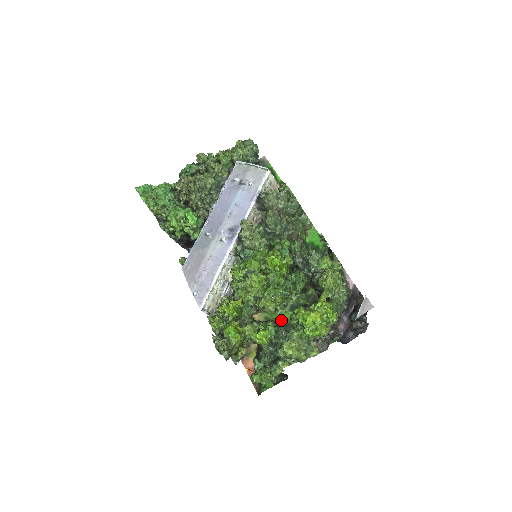
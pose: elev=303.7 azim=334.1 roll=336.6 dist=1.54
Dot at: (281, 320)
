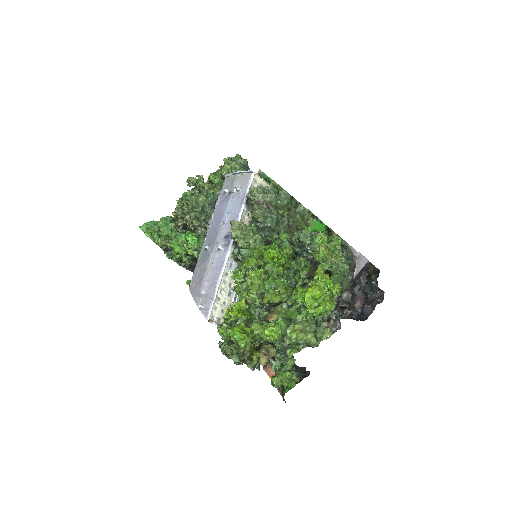
Dot at: occluded
